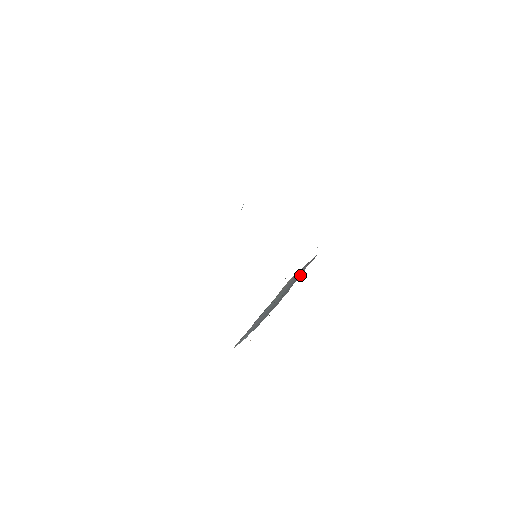
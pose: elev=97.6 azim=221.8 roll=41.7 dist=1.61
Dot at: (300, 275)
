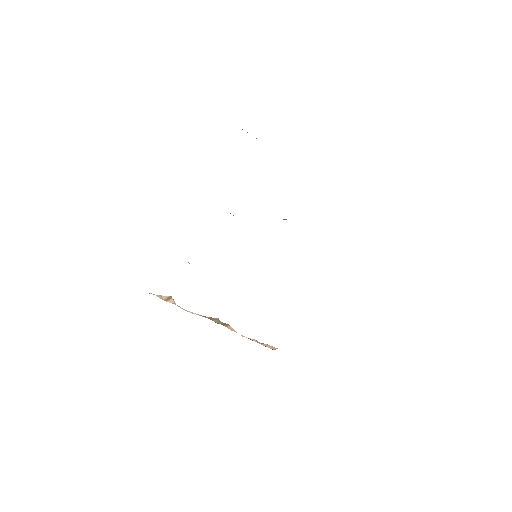
Dot at: occluded
